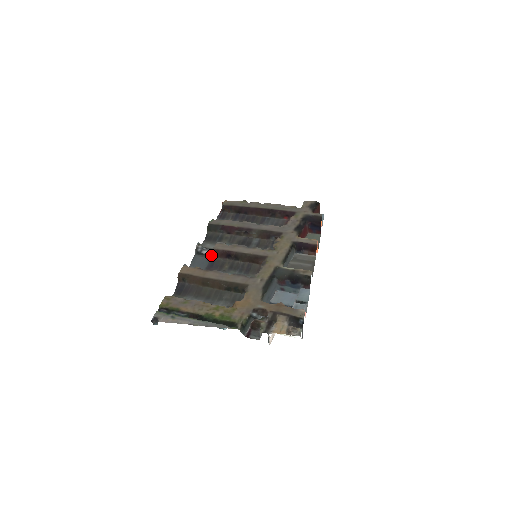
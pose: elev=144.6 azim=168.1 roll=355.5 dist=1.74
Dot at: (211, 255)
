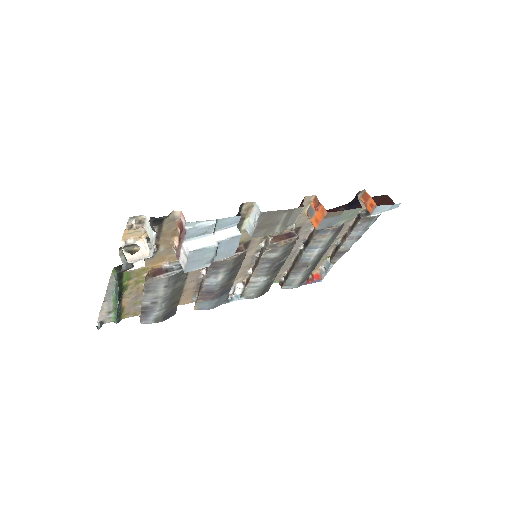
Dot at: occluded
